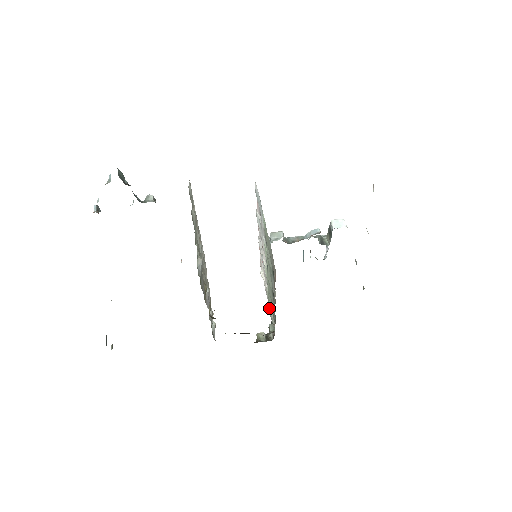
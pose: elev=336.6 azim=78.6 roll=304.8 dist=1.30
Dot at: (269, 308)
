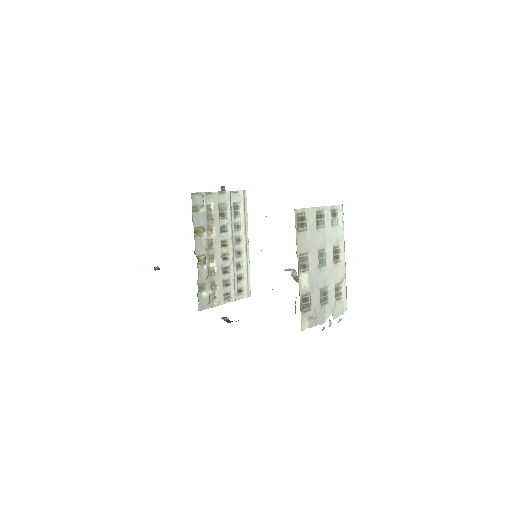
Dot at: occluded
